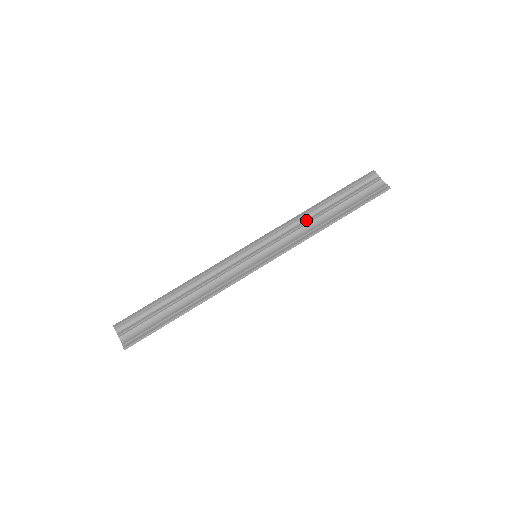
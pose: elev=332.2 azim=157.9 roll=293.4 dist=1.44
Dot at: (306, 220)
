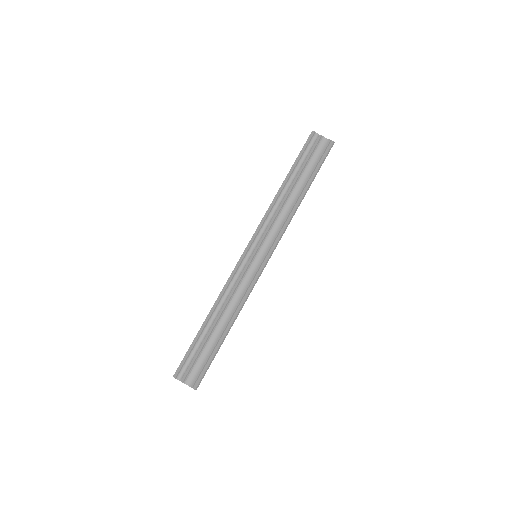
Dot at: (281, 204)
